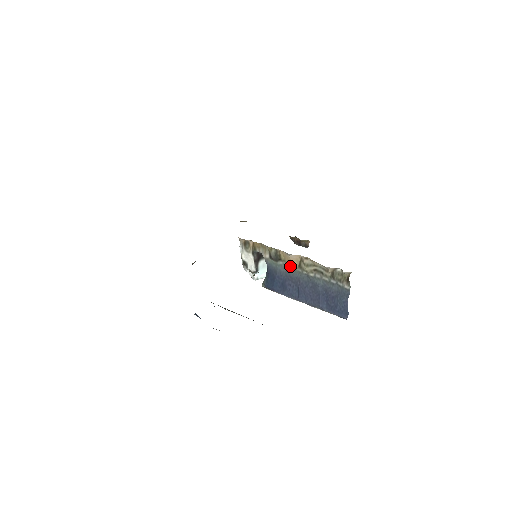
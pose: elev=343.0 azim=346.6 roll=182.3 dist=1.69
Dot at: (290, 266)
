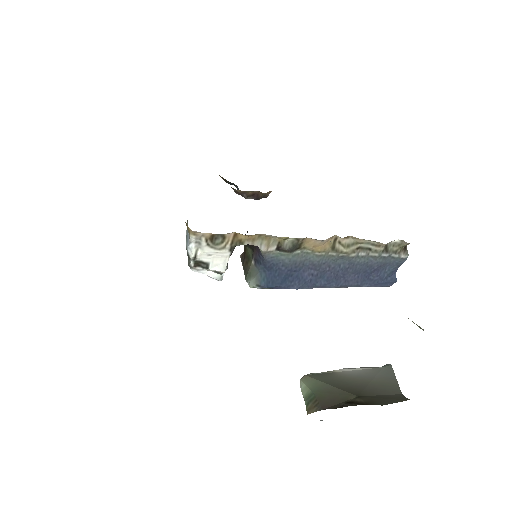
Dot at: (317, 253)
